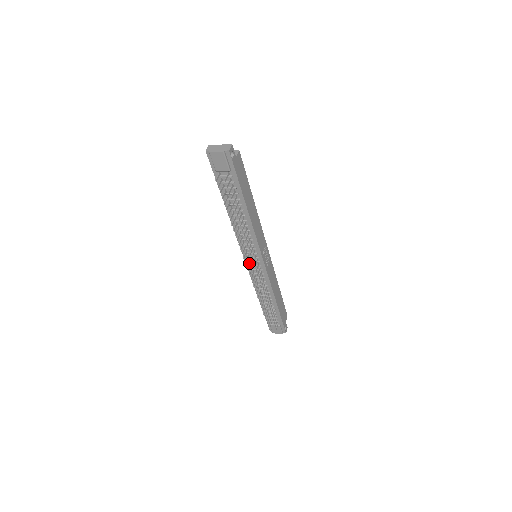
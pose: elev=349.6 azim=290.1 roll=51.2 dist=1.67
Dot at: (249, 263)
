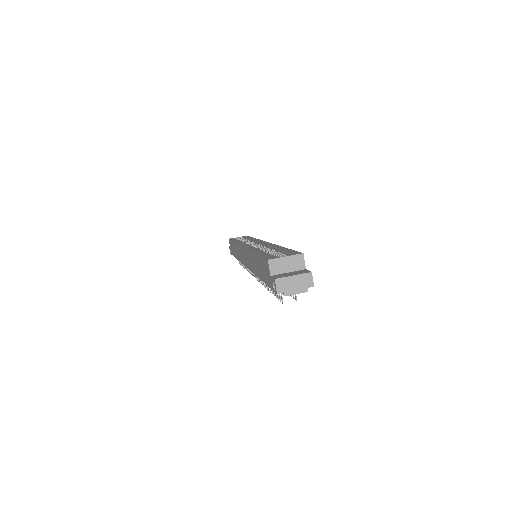
Dot at: occluded
